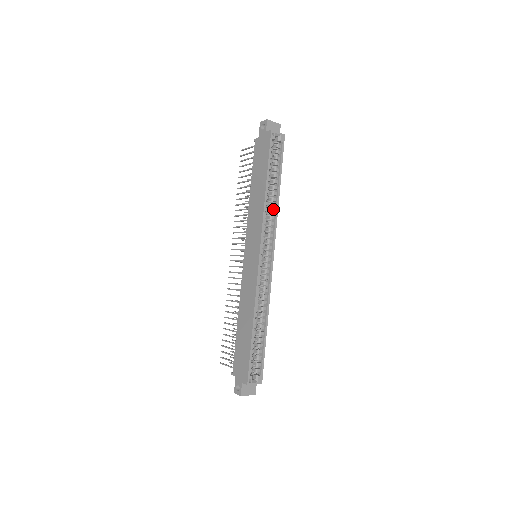
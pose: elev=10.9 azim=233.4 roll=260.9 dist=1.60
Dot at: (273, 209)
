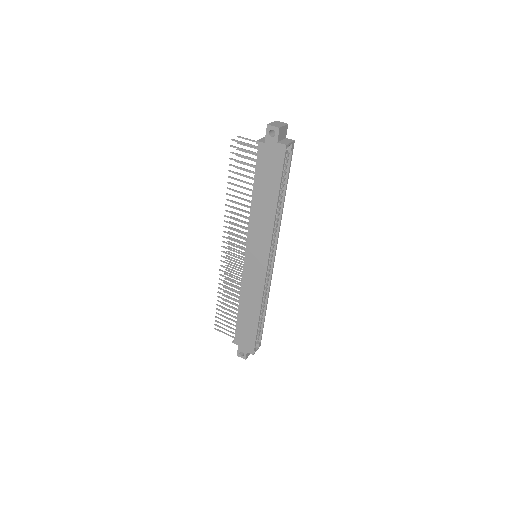
Dot at: (276, 216)
